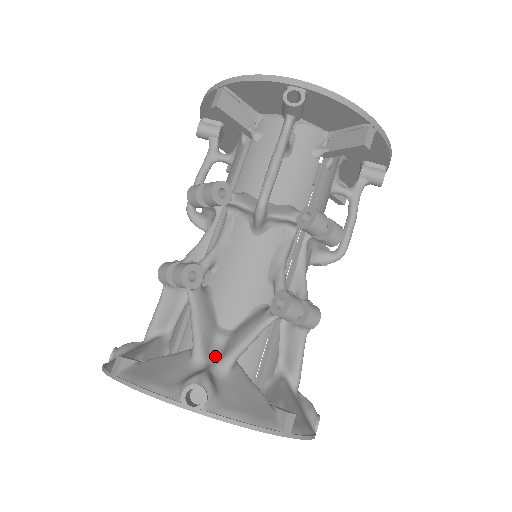
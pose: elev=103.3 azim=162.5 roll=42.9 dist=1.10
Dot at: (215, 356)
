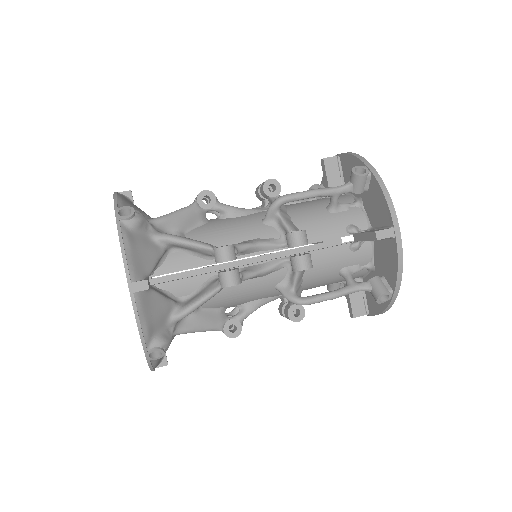
Dot at: (162, 232)
